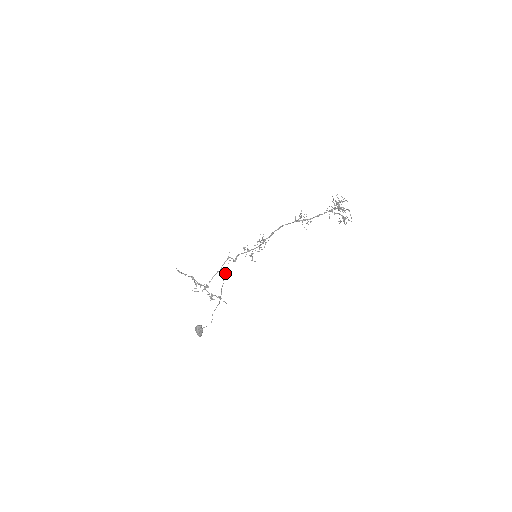
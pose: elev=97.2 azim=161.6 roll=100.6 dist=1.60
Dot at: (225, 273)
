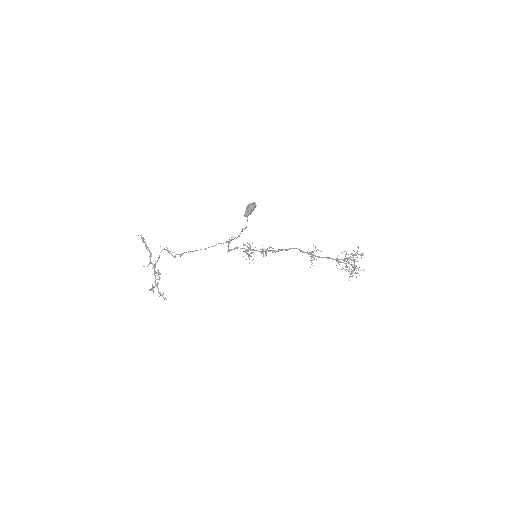
Dot at: occluded
